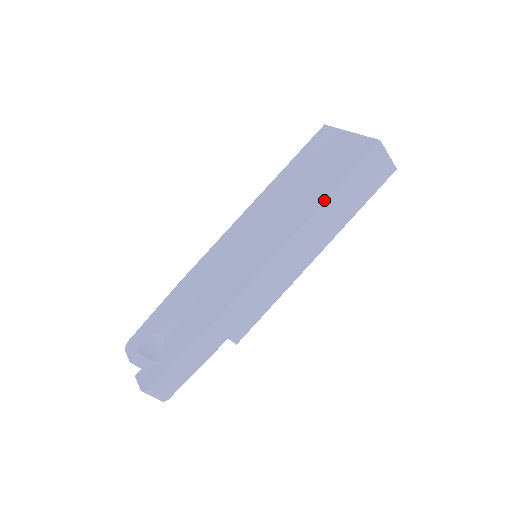
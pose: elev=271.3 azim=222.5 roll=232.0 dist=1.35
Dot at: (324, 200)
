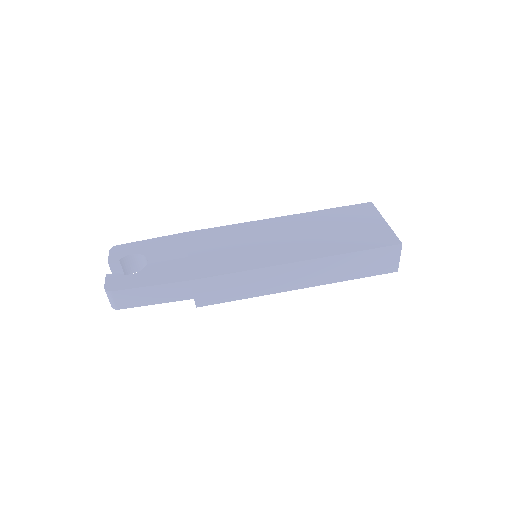
Dot at: (335, 255)
